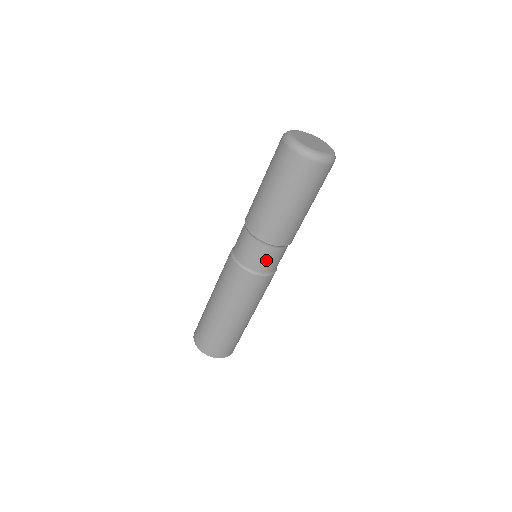
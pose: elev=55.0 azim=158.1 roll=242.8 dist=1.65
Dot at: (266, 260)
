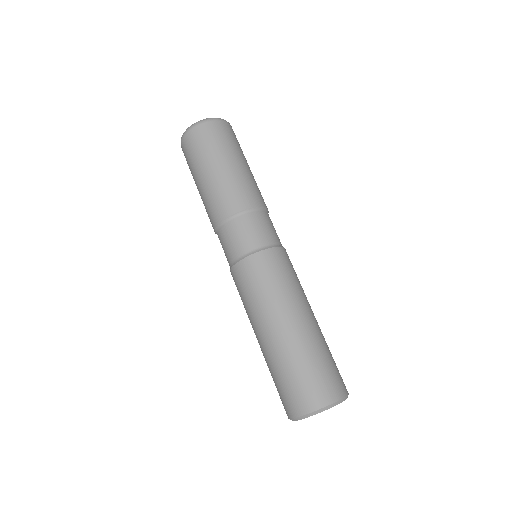
Dot at: (262, 228)
